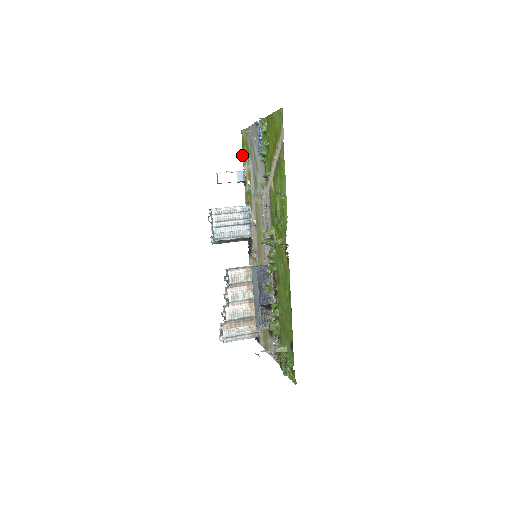
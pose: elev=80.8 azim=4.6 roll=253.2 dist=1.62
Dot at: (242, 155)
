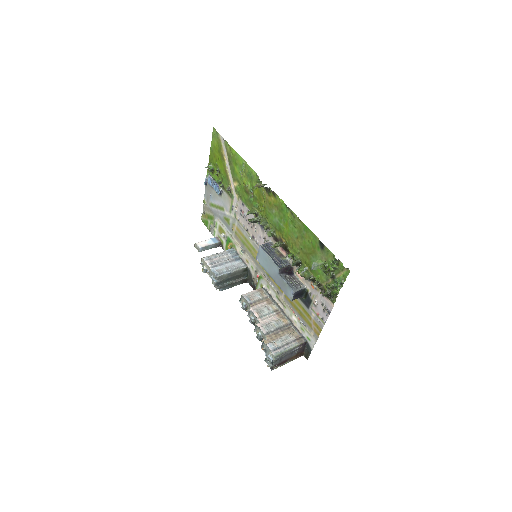
Dot at: occluded
